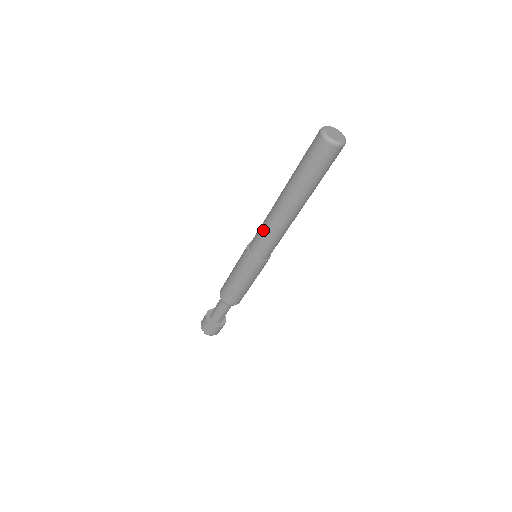
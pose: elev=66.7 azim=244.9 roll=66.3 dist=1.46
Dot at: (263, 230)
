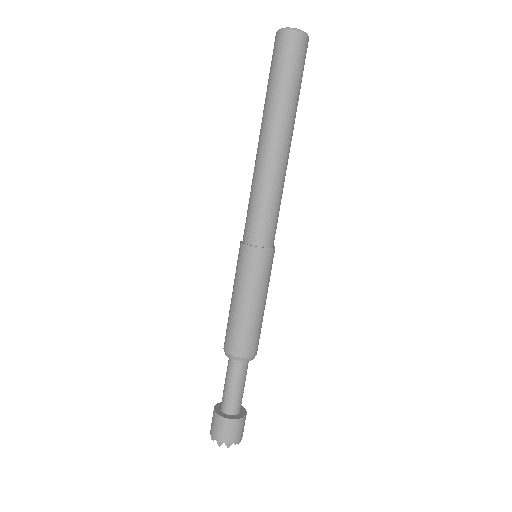
Dot at: (252, 197)
